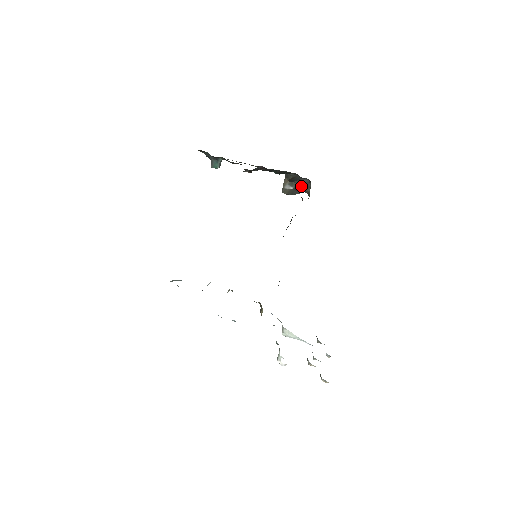
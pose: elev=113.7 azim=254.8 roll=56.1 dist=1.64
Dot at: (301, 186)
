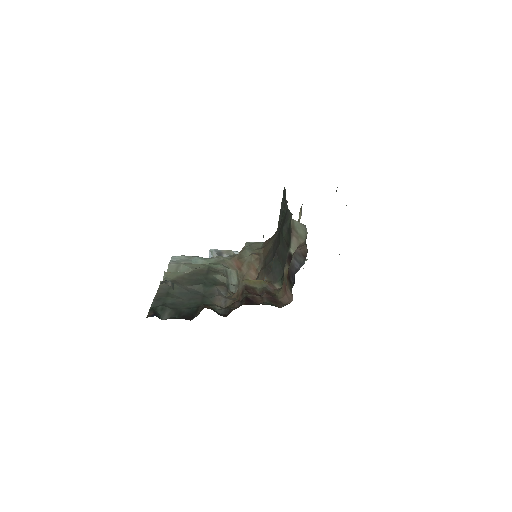
Dot at: occluded
